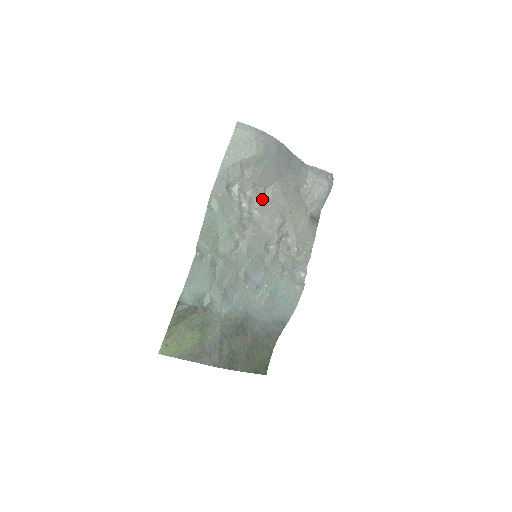
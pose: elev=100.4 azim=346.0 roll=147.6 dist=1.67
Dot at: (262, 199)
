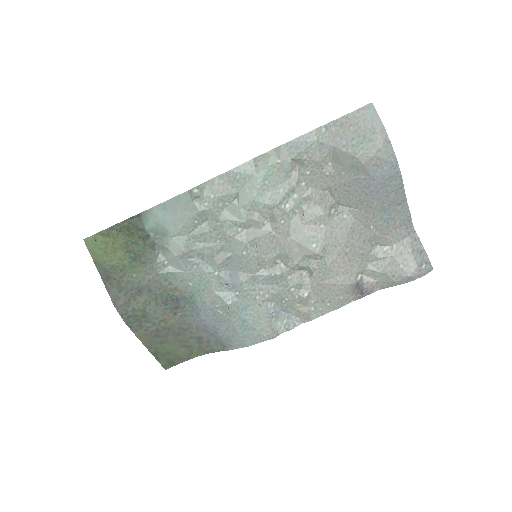
Dot at: (321, 210)
